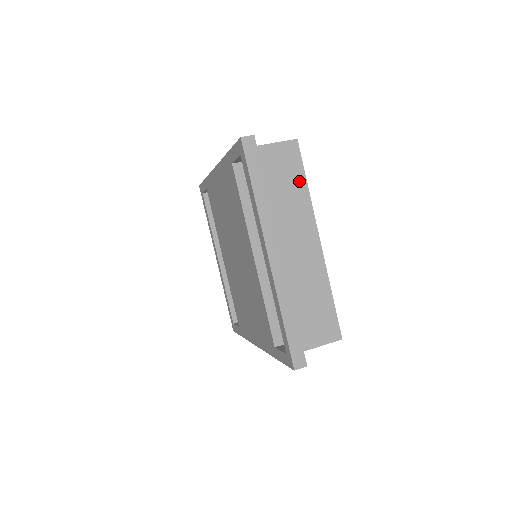
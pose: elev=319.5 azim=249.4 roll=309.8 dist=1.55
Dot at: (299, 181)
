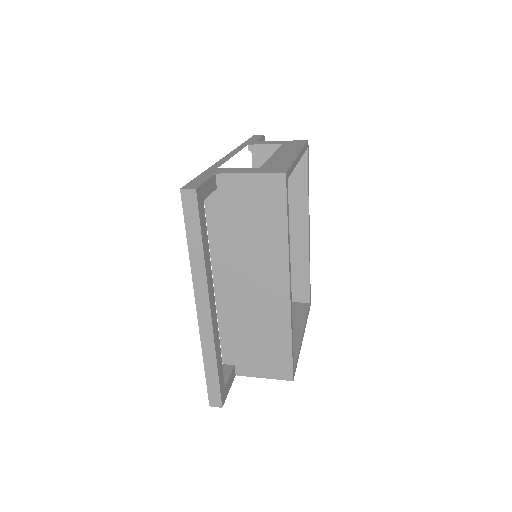
Dot at: (278, 222)
